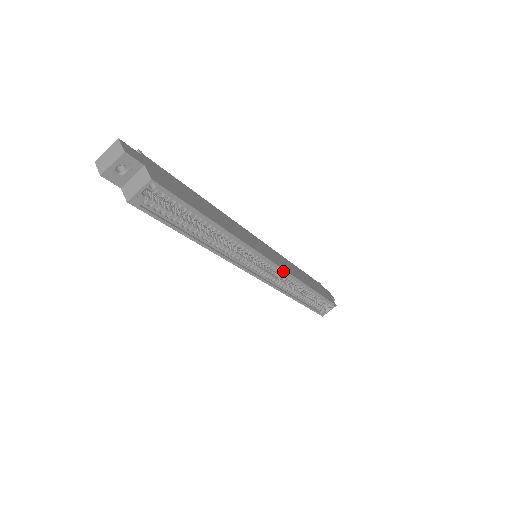
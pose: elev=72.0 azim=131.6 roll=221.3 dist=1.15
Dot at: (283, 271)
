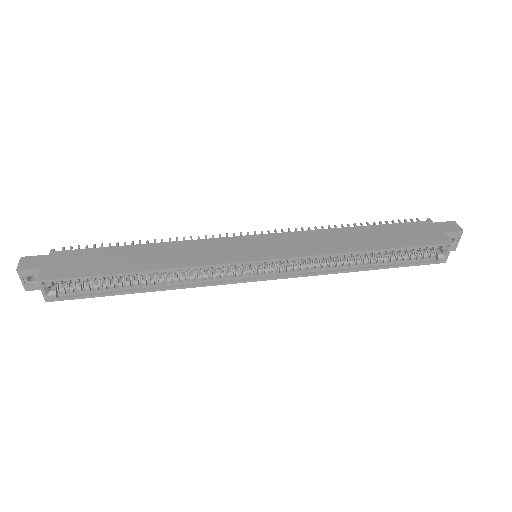
Dot at: (288, 259)
